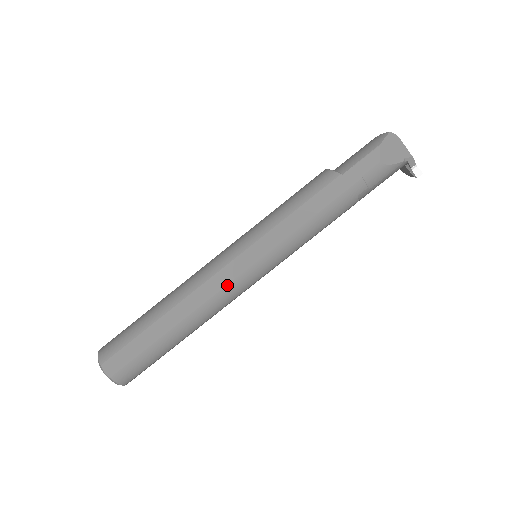
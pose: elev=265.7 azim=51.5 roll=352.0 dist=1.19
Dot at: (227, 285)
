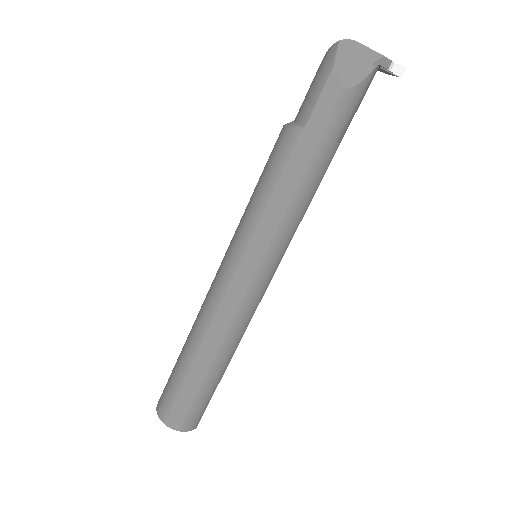
Dot at: (239, 306)
